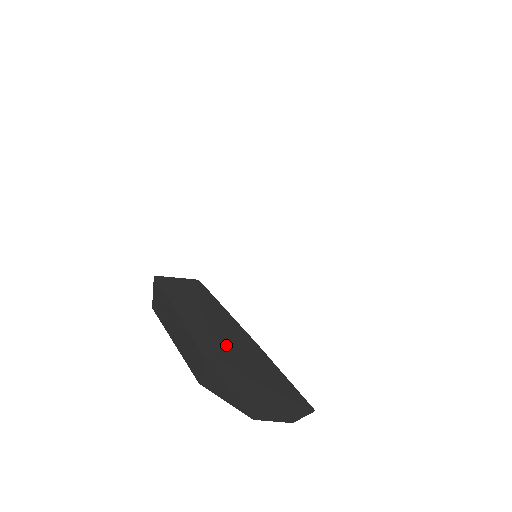
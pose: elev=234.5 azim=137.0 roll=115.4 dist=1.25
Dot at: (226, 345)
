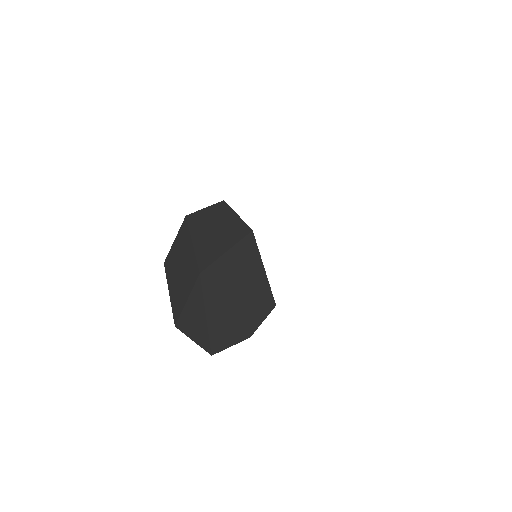
Dot at: (225, 247)
